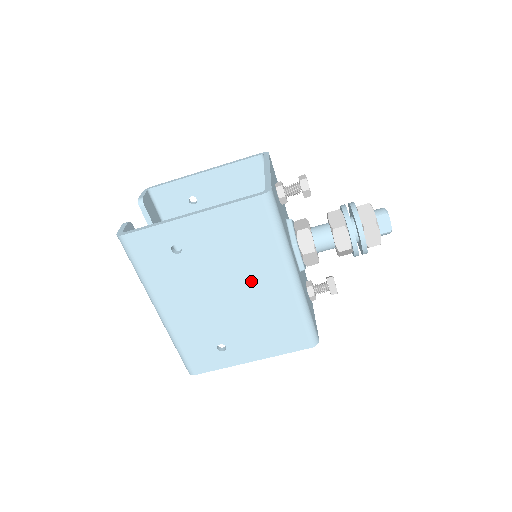
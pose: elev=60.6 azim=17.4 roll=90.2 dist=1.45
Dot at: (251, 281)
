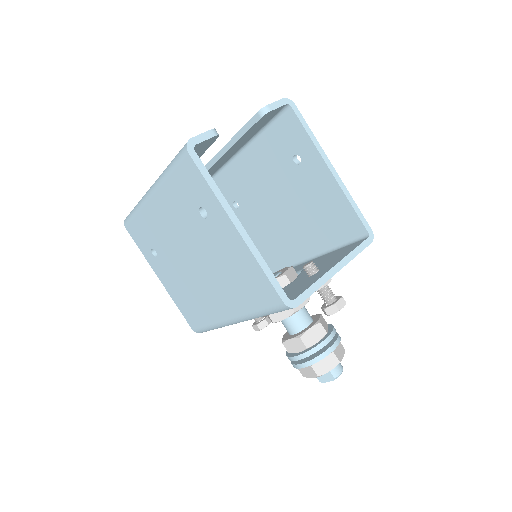
Dot at: (213, 284)
